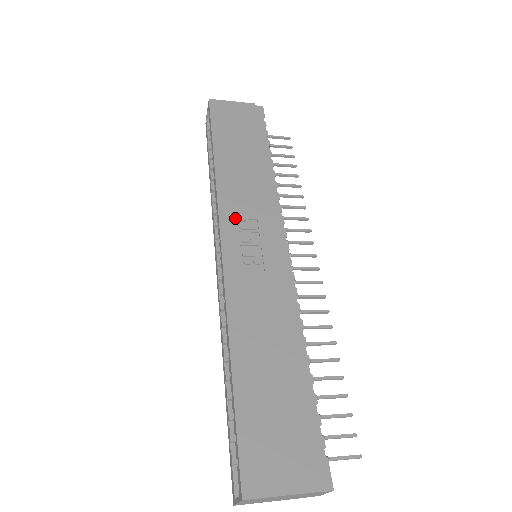
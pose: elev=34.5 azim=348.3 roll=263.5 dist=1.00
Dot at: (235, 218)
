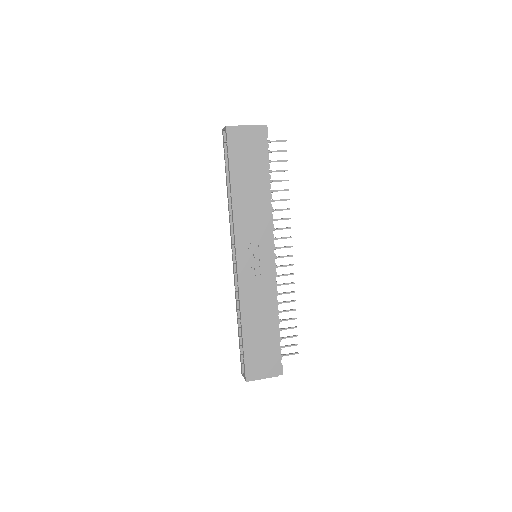
Dot at: (245, 240)
